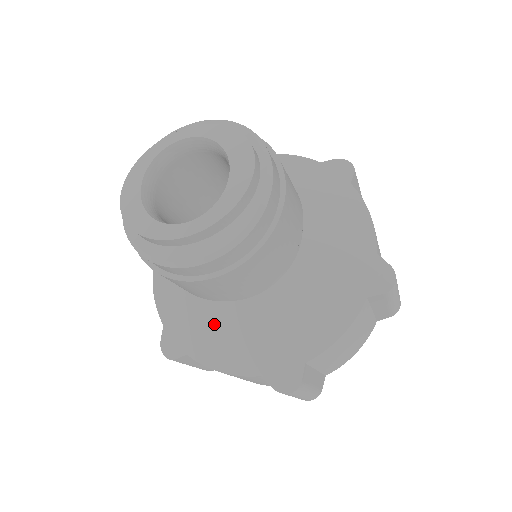
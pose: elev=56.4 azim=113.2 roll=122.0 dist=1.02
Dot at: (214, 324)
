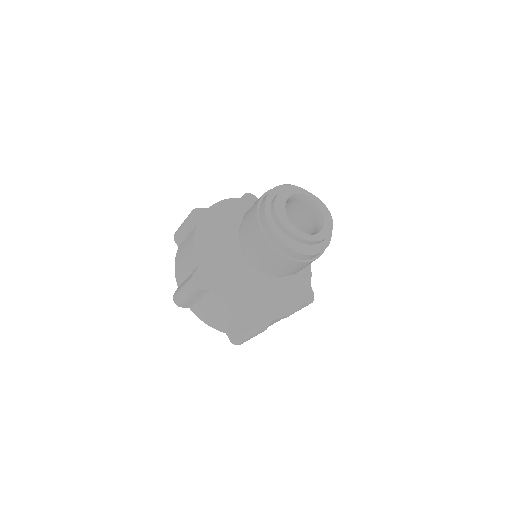
Dot at: (236, 280)
